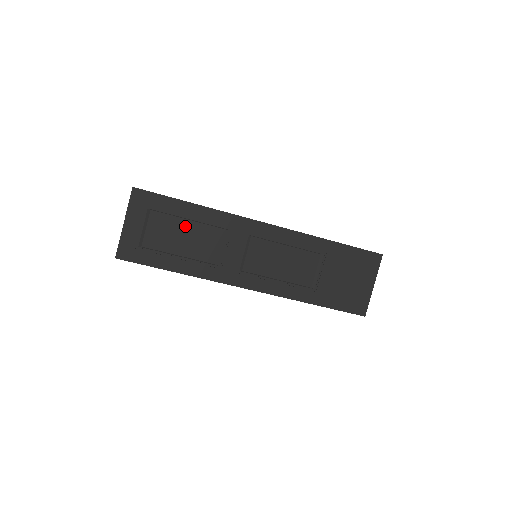
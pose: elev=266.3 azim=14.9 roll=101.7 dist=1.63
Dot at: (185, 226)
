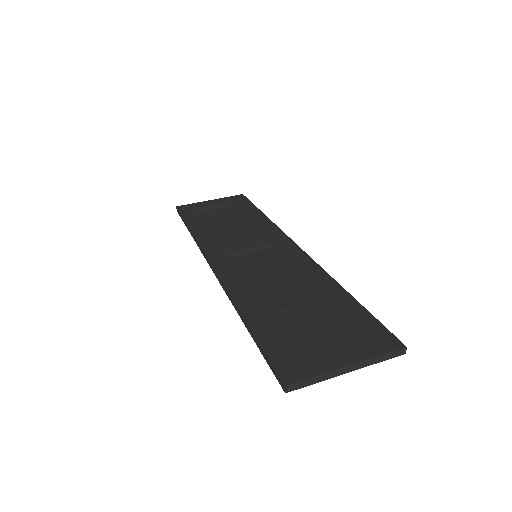
Dot at: (239, 220)
